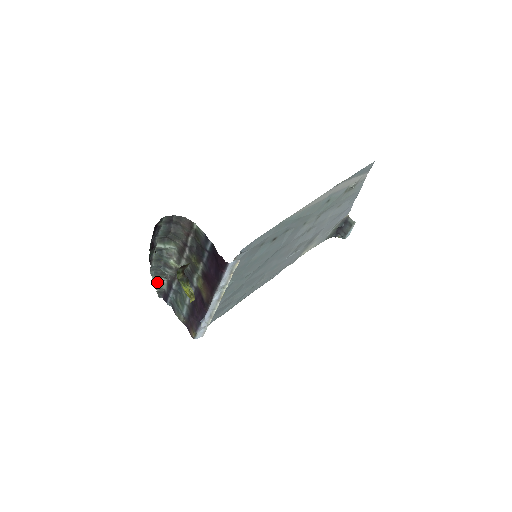
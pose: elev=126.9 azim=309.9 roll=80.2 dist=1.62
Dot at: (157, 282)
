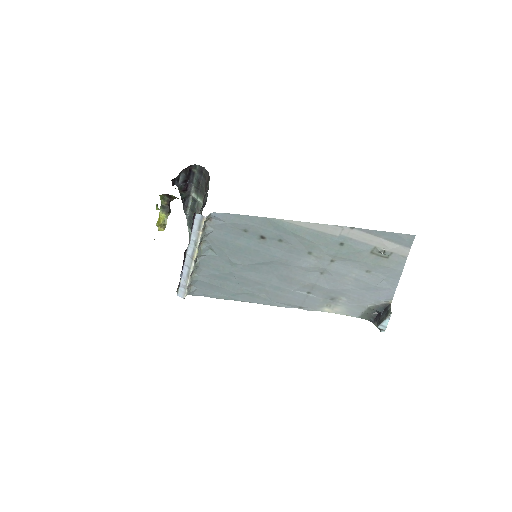
Dot at: occluded
